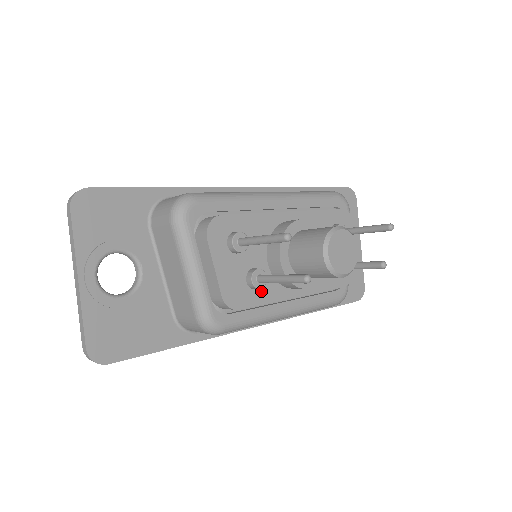
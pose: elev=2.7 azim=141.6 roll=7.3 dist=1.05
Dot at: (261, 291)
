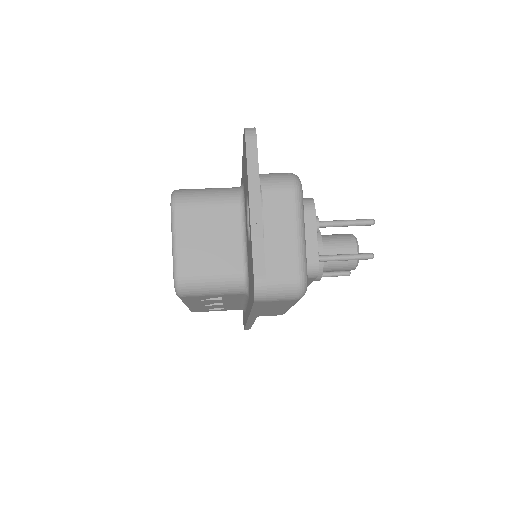
Dot at: occluded
